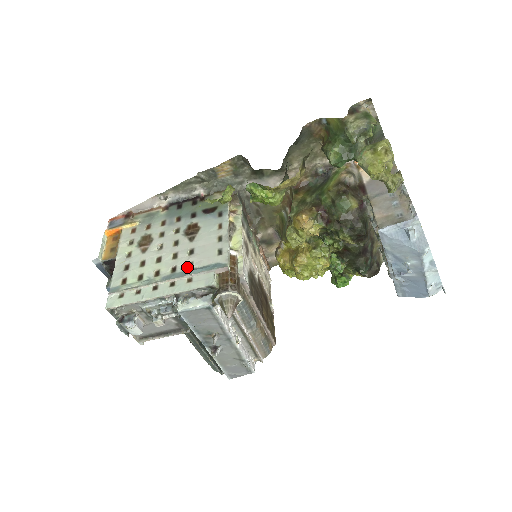
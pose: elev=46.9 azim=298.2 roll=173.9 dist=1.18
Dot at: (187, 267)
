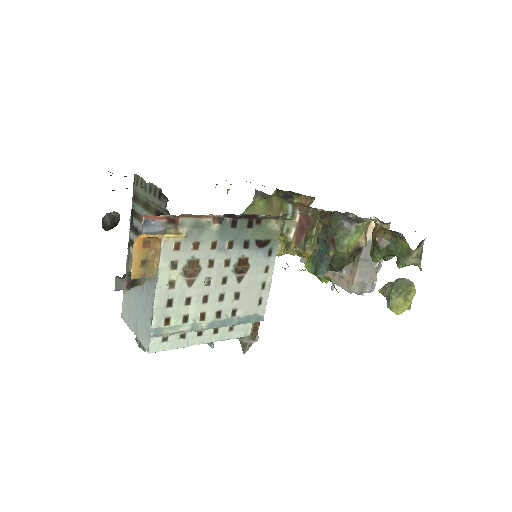
Dot at: (231, 314)
